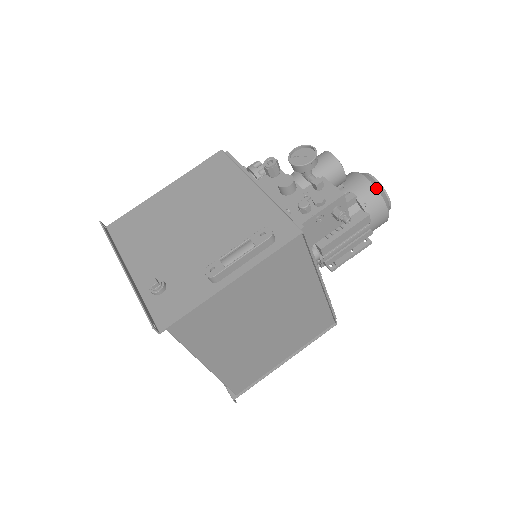
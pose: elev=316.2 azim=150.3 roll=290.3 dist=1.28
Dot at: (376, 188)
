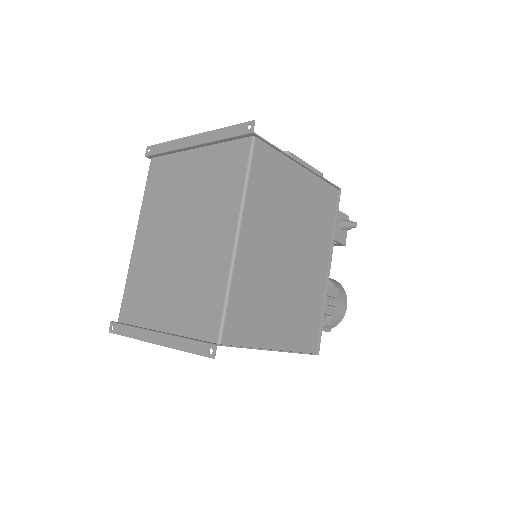
Dot at: occluded
